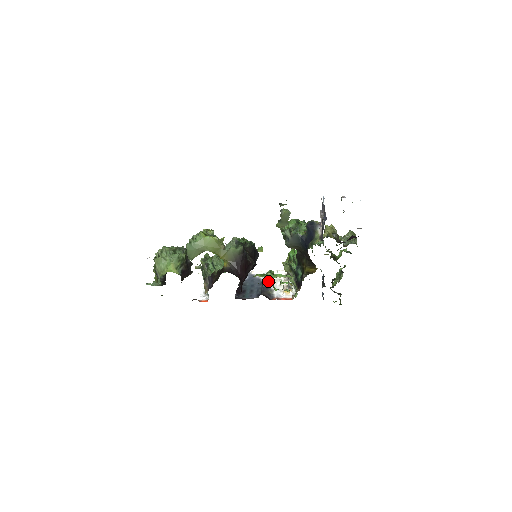
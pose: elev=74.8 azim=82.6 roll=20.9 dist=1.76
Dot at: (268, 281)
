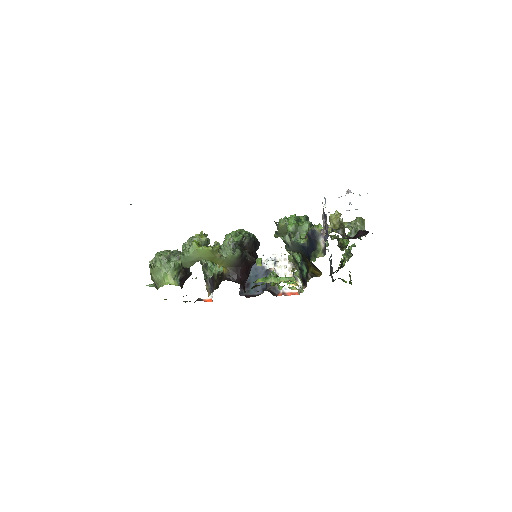
Dot at: occluded
